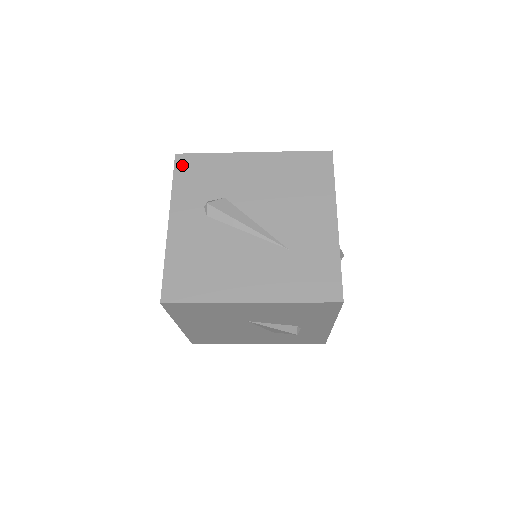
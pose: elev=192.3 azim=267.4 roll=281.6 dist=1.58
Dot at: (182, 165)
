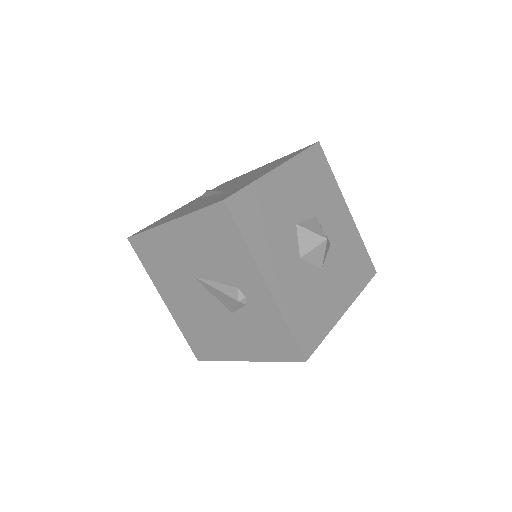
Dot at: occluded
